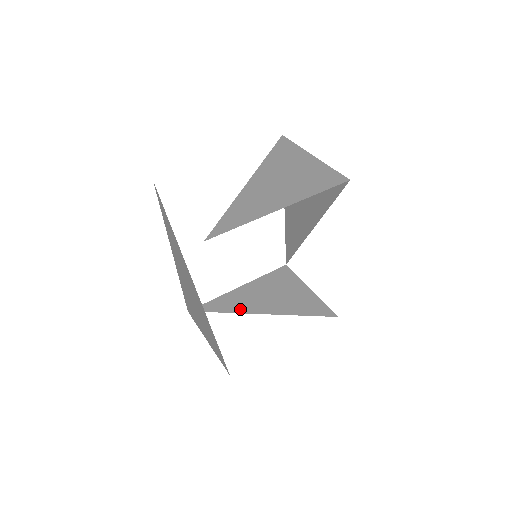
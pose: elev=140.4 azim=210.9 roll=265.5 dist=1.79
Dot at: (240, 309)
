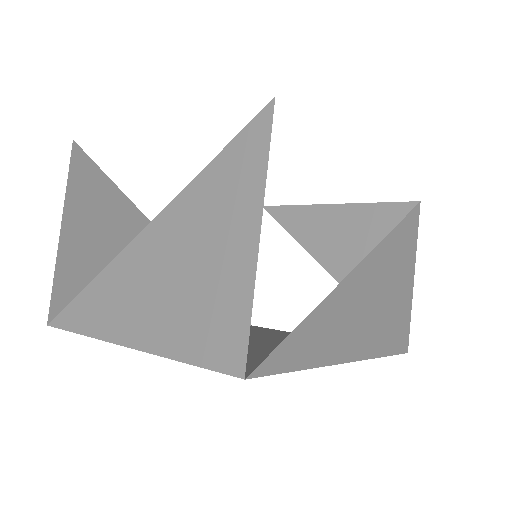
Dot at: (309, 243)
